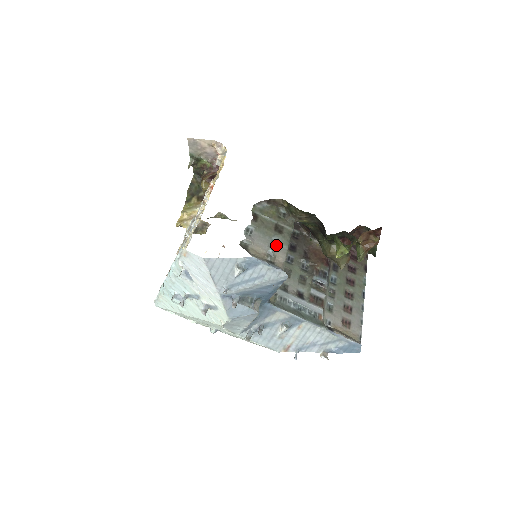
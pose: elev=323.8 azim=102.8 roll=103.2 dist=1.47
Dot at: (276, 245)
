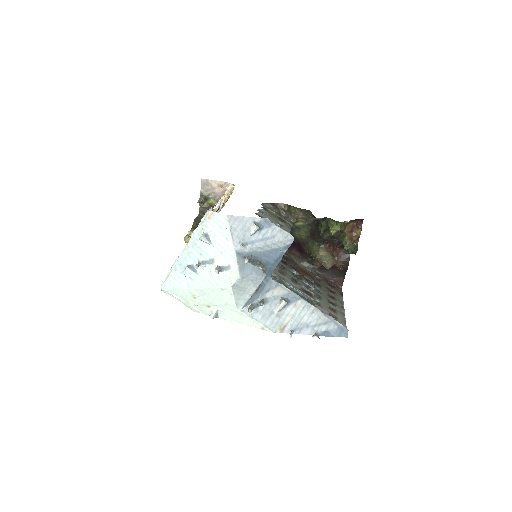
Dot at: (281, 226)
